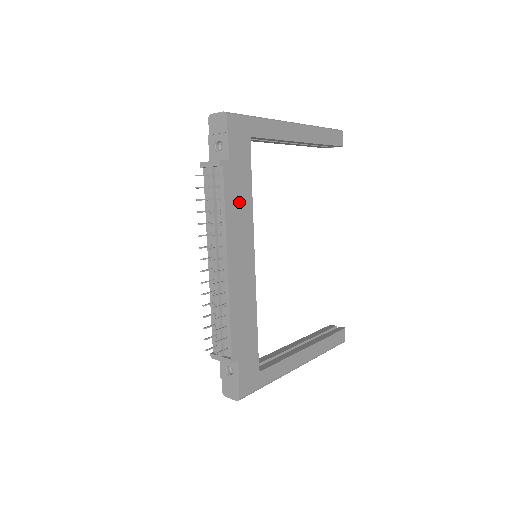
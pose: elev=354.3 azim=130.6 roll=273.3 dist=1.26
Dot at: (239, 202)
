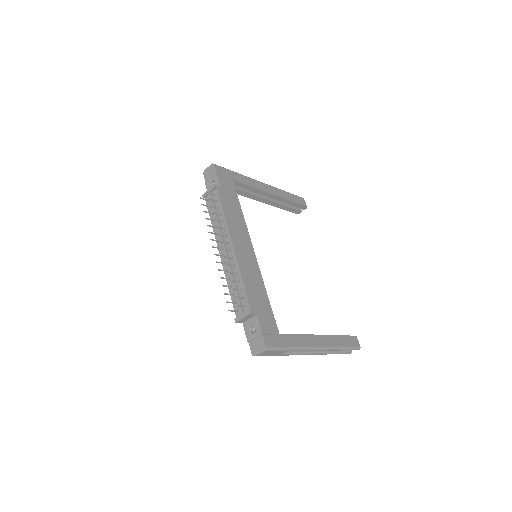
Dot at: (233, 211)
